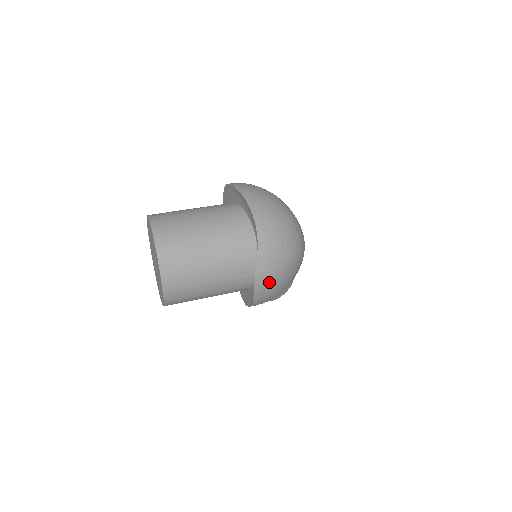
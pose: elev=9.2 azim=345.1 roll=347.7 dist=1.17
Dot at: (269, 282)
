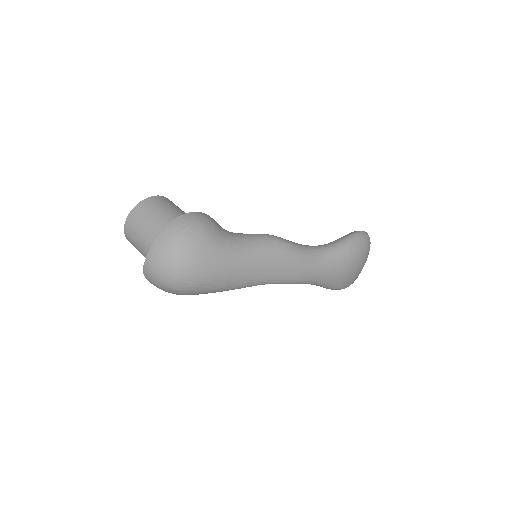
Dot at: (154, 285)
